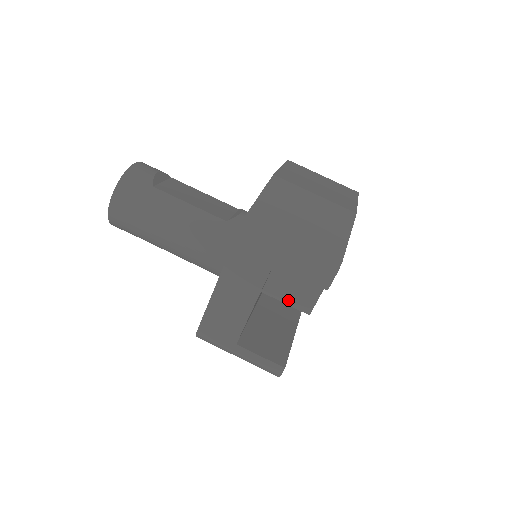
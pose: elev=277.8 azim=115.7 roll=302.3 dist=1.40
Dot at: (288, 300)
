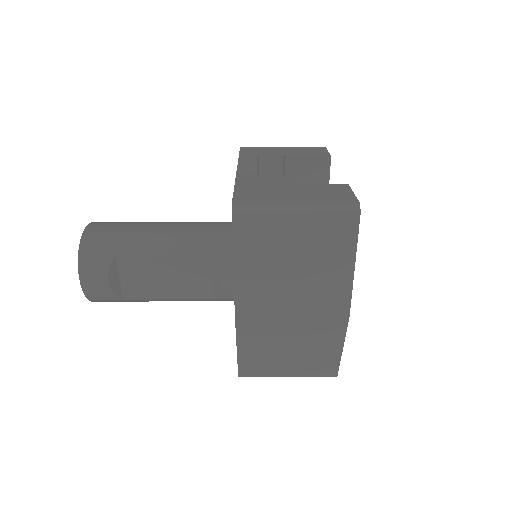
Dot at: occluded
